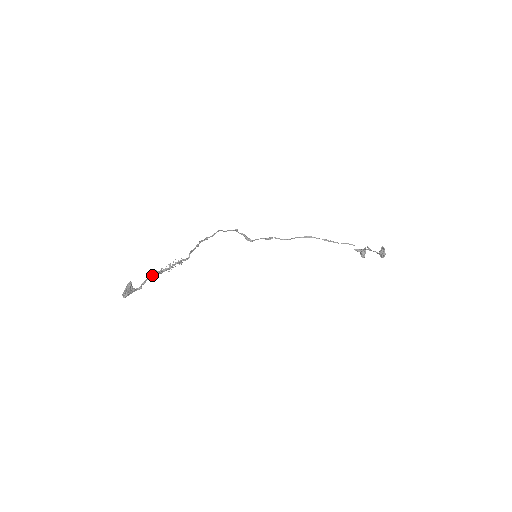
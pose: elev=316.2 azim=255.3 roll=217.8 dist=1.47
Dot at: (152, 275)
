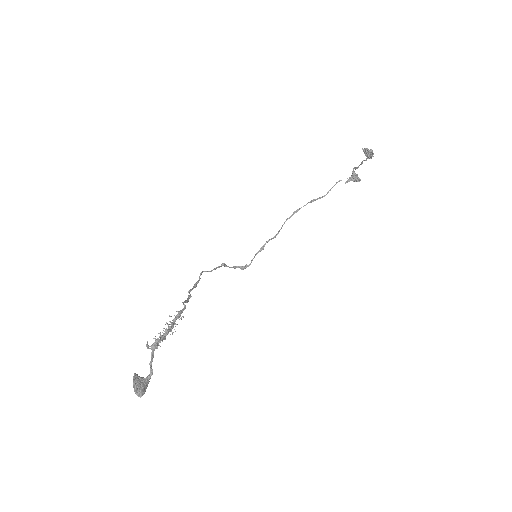
Dot at: (153, 346)
